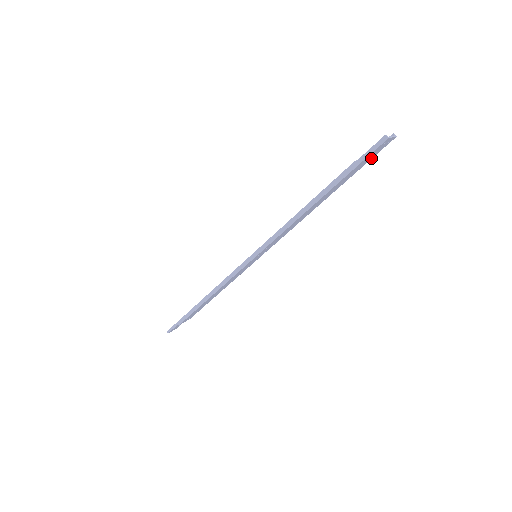
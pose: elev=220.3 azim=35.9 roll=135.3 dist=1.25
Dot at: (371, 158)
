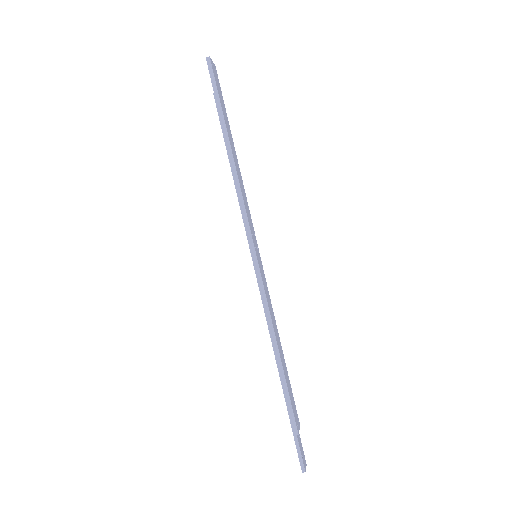
Dot at: (221, 93)
